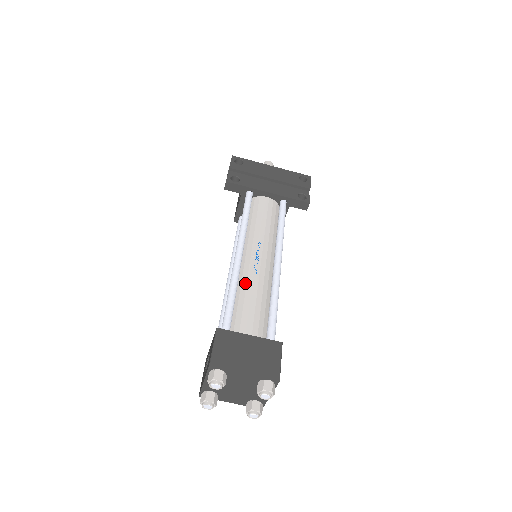
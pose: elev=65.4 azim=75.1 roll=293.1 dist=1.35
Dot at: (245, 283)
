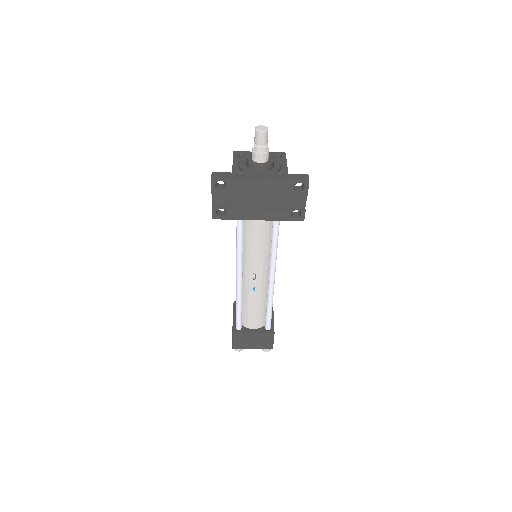
Dot at: (247, 297)
